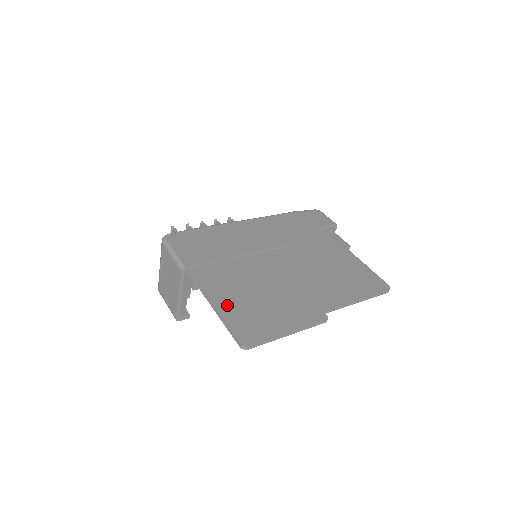
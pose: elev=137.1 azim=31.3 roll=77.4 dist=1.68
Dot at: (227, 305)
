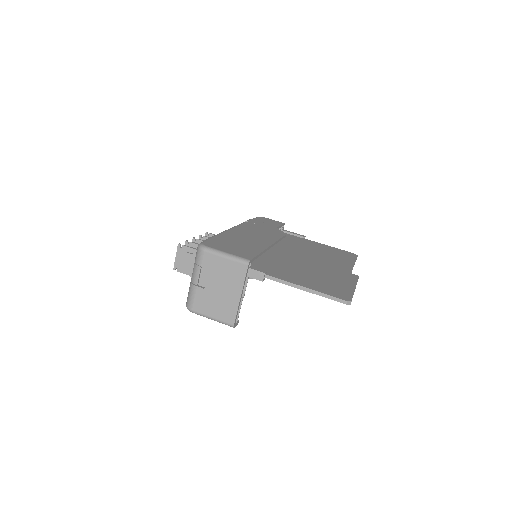
Dot at: (302, 282)
